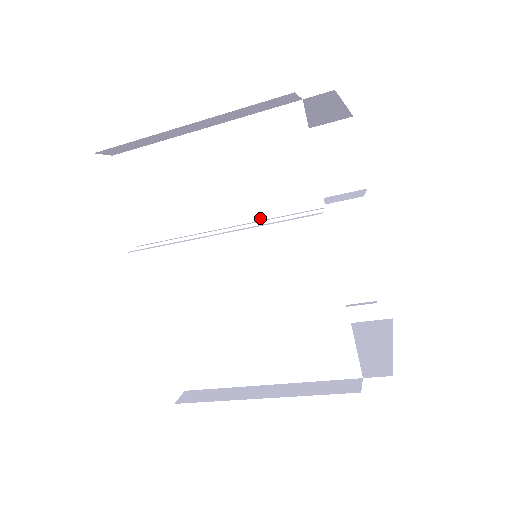
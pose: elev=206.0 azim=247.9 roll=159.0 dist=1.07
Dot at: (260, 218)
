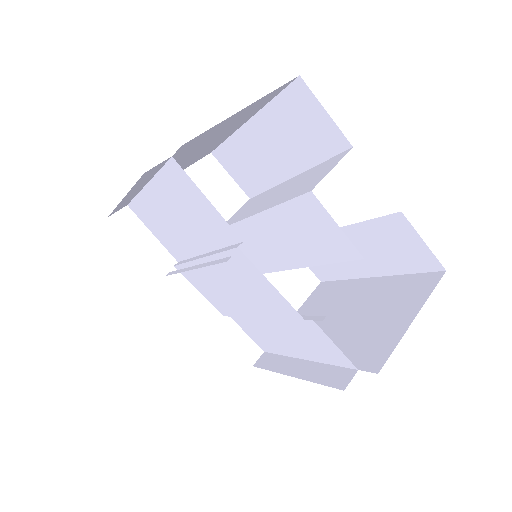
Dot at: (216, 248)
